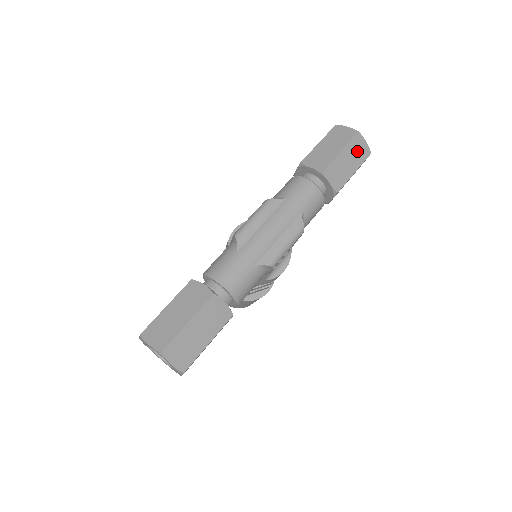
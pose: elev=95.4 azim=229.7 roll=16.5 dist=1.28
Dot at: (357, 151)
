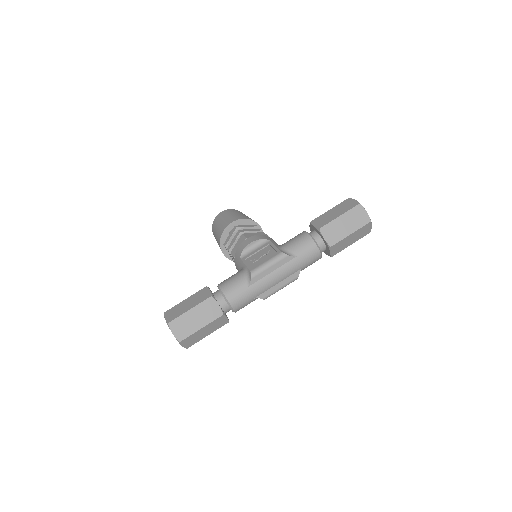
Dot at: (361, 233)
